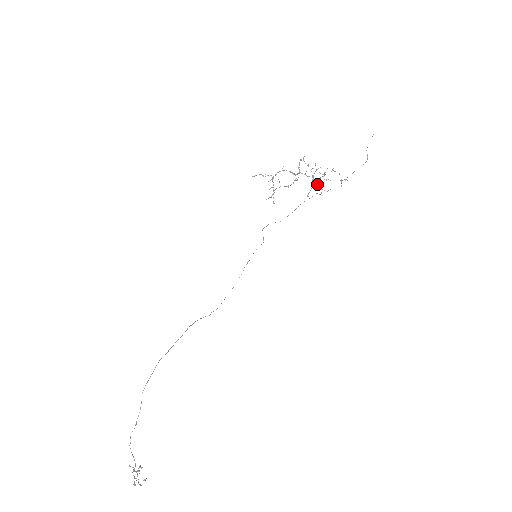
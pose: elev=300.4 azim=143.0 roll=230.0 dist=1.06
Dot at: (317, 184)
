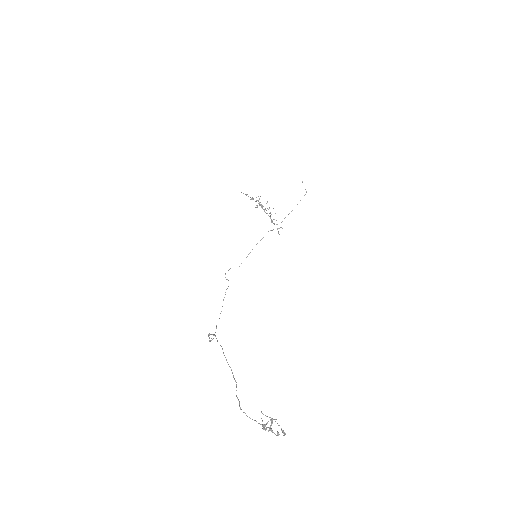
Dot at: (271, 219)
